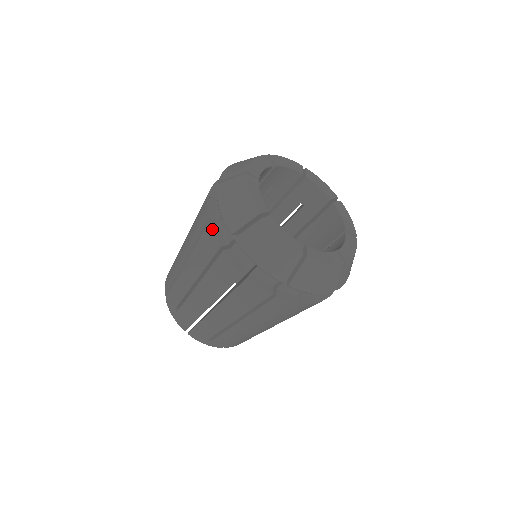
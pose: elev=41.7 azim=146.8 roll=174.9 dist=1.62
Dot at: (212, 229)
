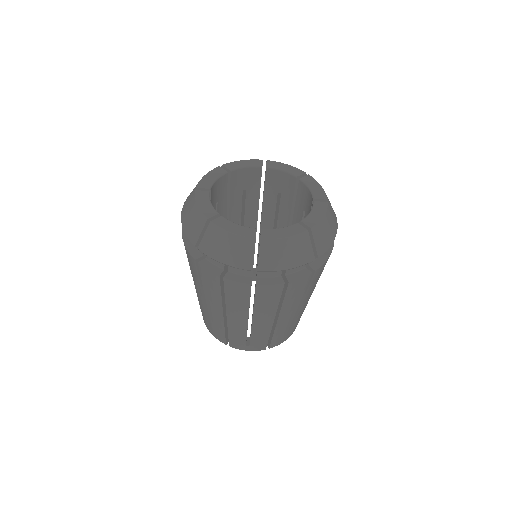
Dot at: (231, 280)
